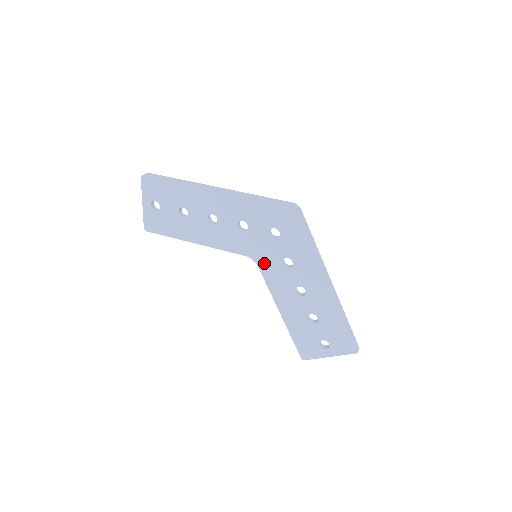
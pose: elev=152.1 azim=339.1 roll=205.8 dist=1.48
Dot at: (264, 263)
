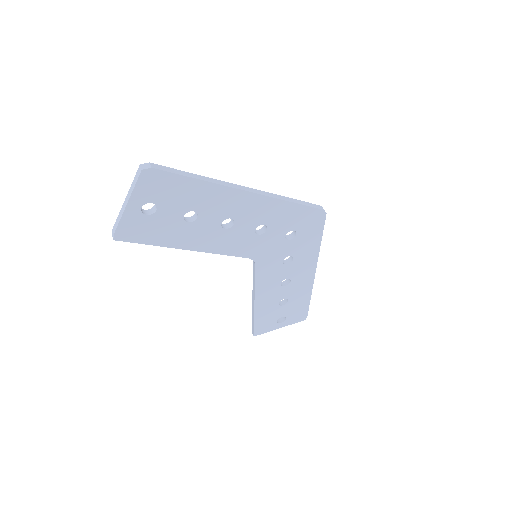
Dot at: (264, 263)
